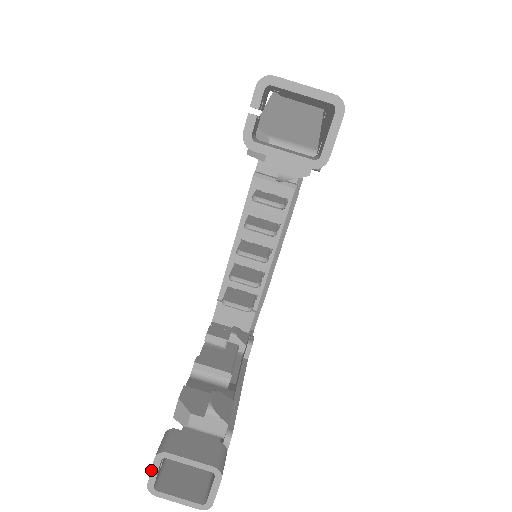
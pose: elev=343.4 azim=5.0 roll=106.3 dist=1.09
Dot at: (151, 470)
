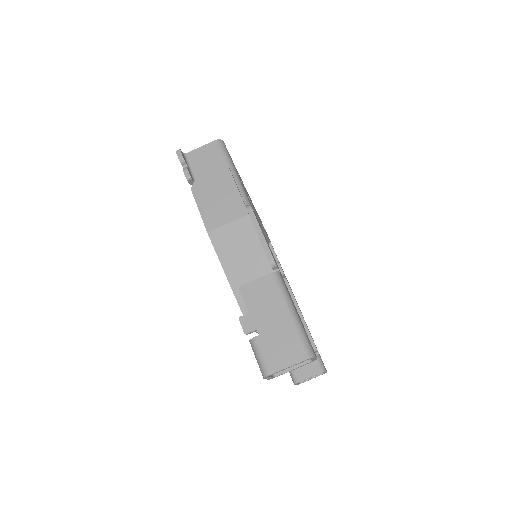
Dot at: occluded
